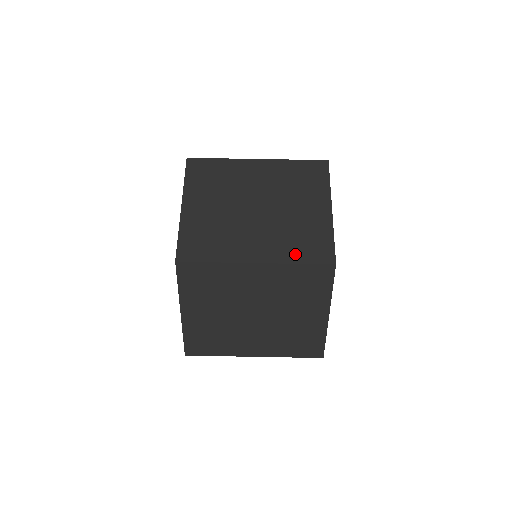
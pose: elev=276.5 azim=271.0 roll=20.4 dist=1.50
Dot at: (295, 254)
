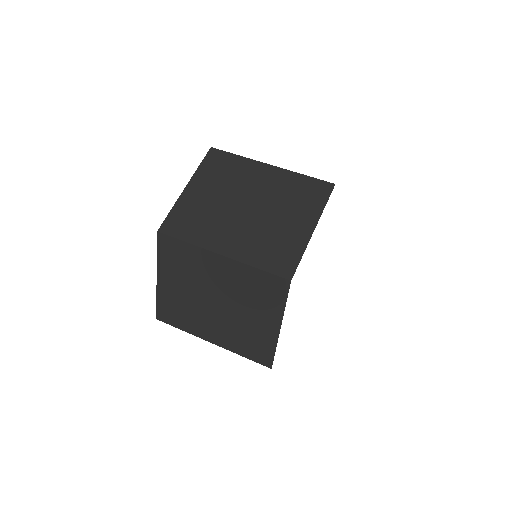
Dot at: occluded
